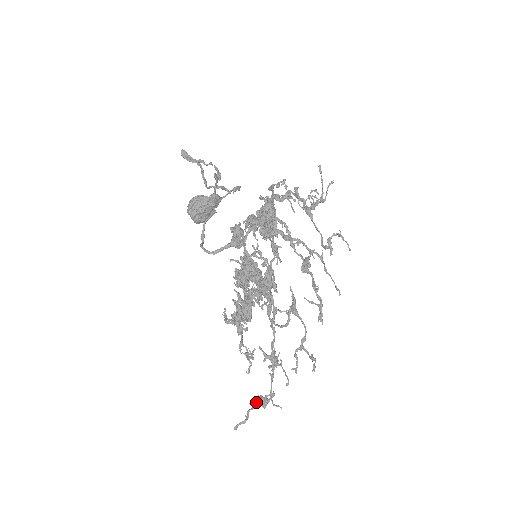
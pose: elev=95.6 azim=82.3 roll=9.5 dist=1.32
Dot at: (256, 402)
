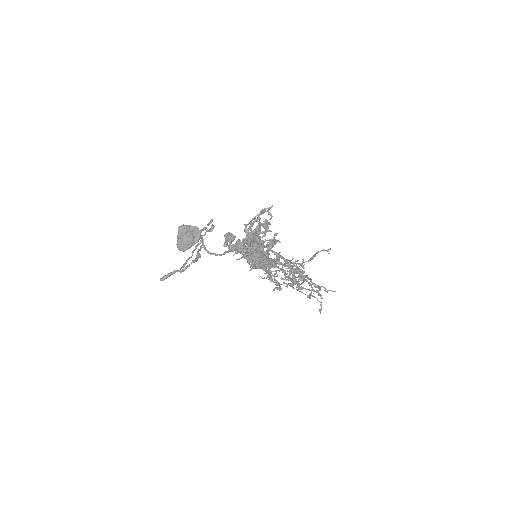
Dot at: occluded
